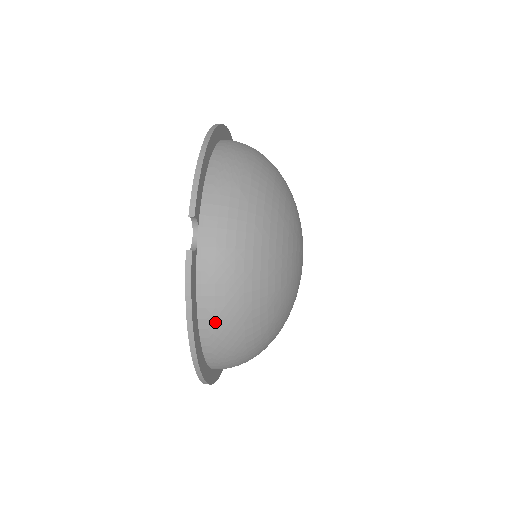
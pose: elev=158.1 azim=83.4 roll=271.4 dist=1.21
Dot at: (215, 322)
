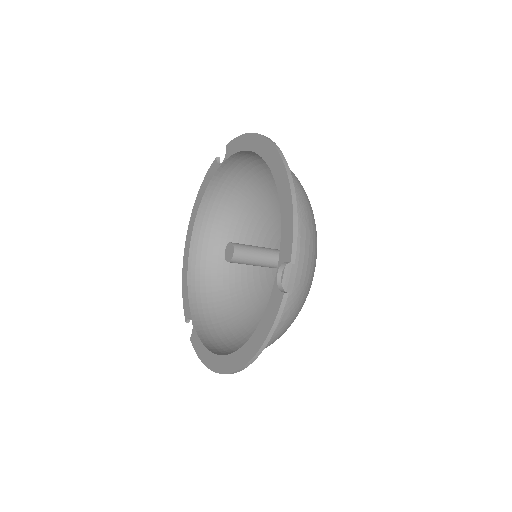
Dot at: occluded
